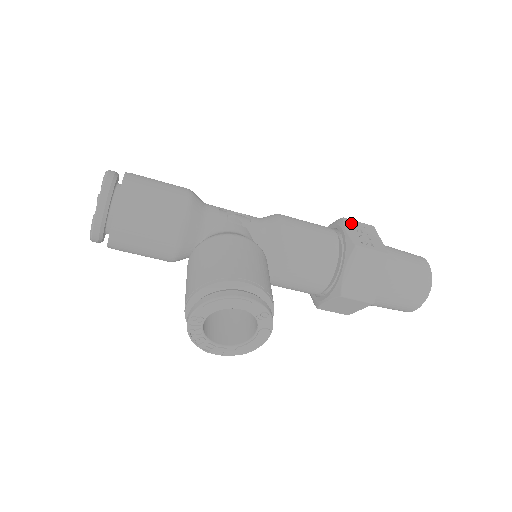
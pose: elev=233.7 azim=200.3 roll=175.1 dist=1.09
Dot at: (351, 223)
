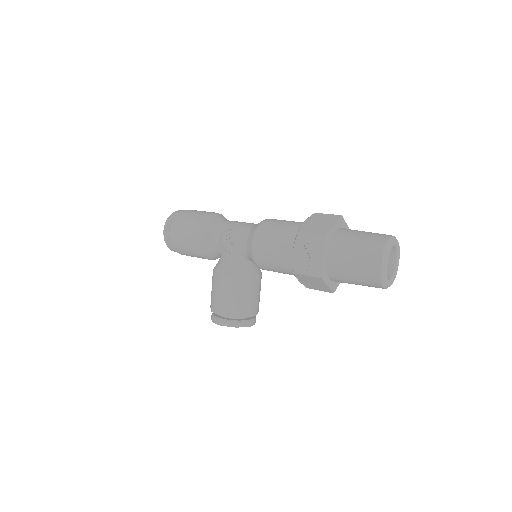
Dot at: (302, 240)
